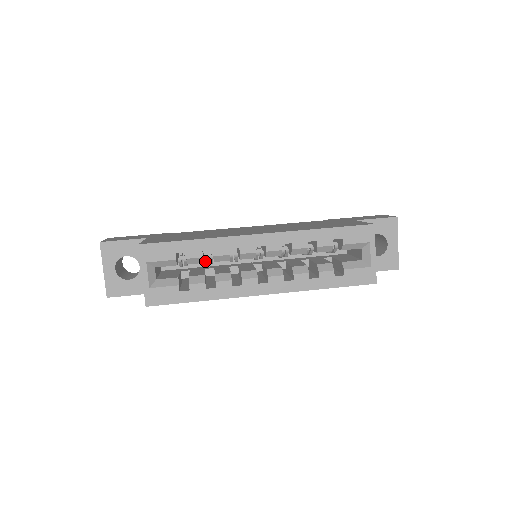
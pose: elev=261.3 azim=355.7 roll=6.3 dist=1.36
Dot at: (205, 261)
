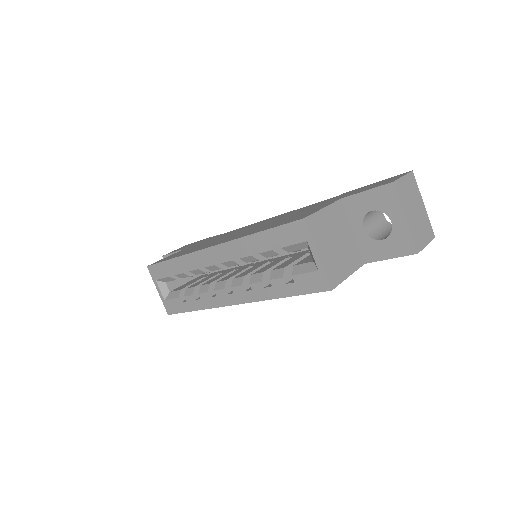
Dot at: occluded
